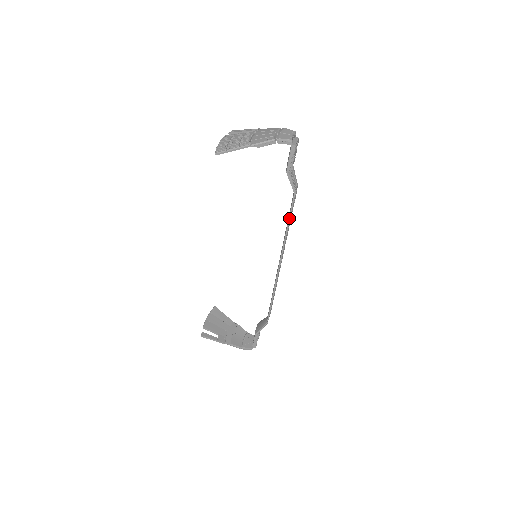
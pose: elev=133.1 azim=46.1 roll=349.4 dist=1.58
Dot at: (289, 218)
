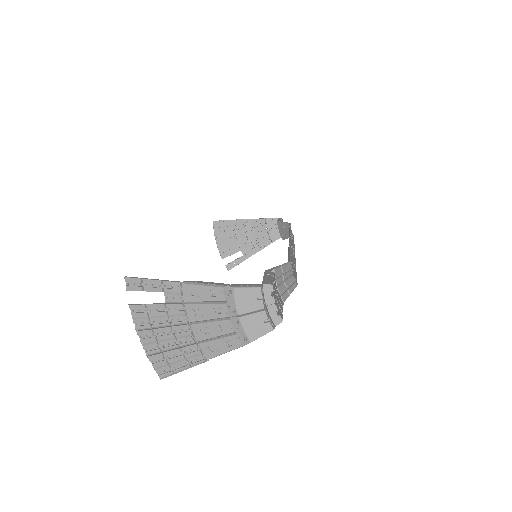
Dot at: occluded
